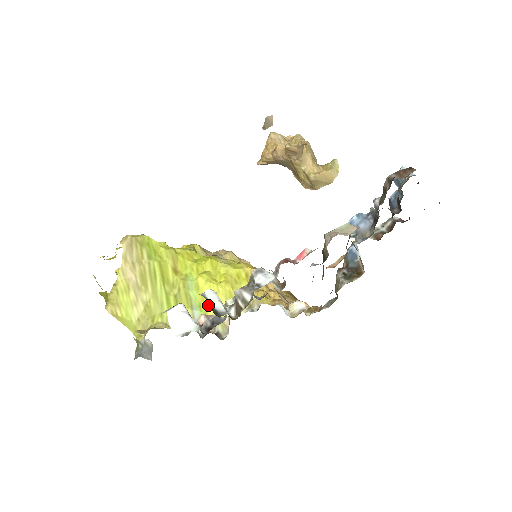
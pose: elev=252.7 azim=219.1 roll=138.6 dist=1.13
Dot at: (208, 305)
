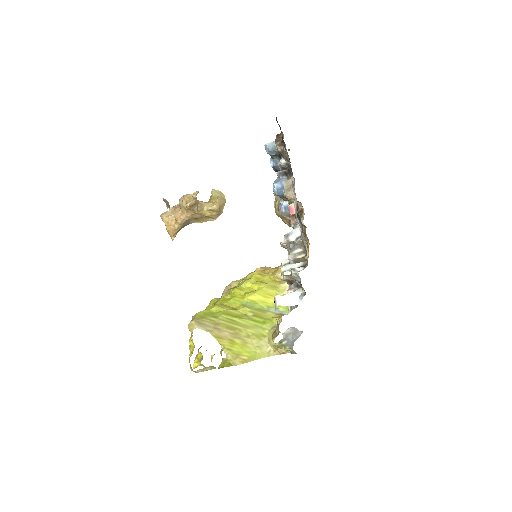
Dot at: (271, 301)
